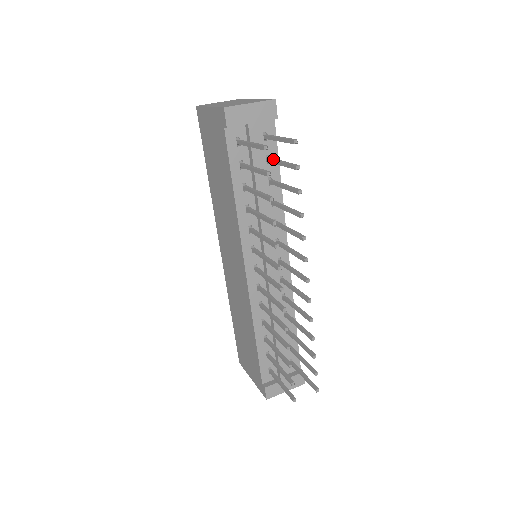
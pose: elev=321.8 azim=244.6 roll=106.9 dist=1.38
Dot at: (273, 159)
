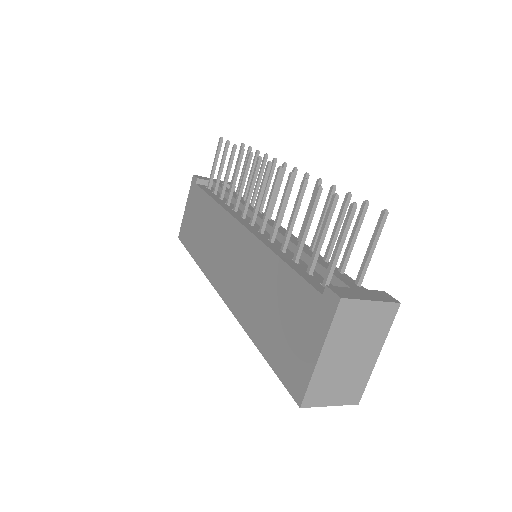
Dot at: (238, 185)
